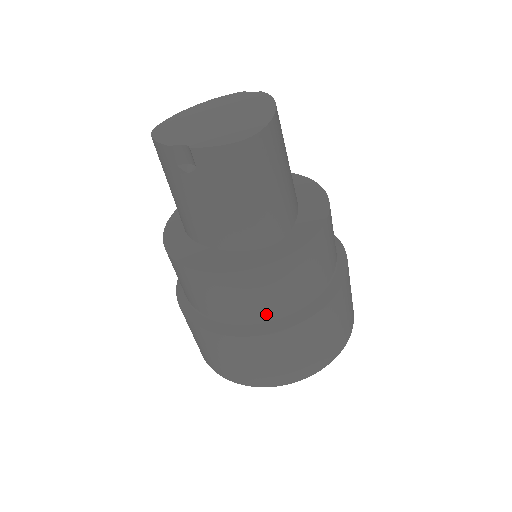
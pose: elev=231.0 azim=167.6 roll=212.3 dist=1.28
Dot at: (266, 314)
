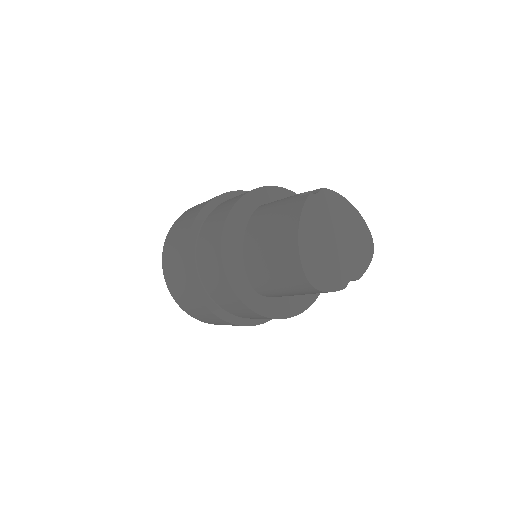
Dot at: occluded
